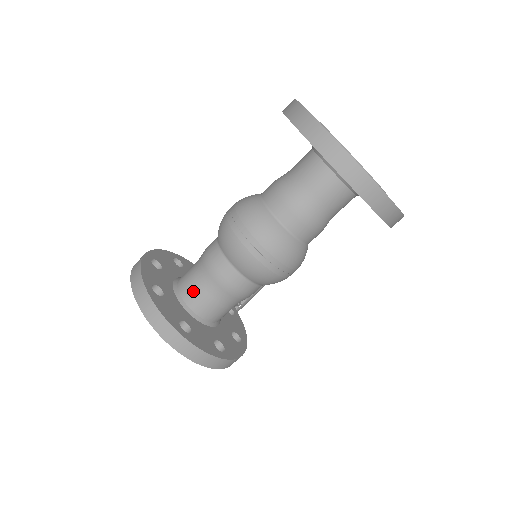
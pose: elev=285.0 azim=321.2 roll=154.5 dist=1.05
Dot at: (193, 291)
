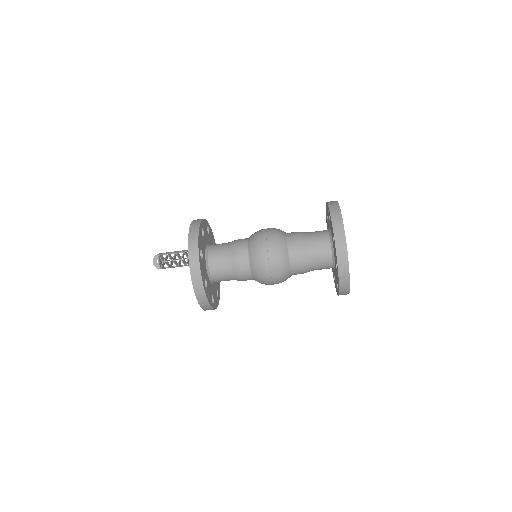
Dot at: (217, 263)
